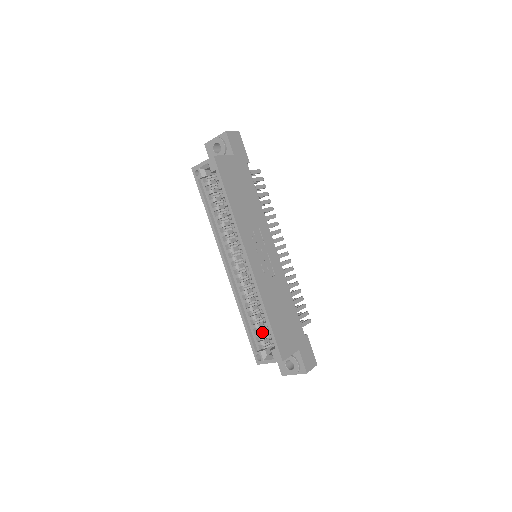
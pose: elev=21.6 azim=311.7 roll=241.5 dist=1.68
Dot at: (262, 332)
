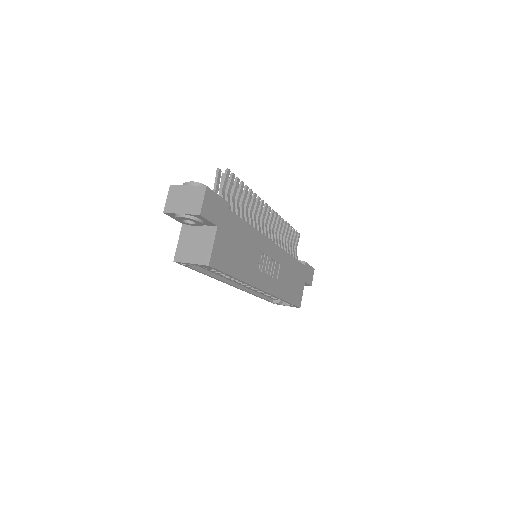
Dot at: occluded
